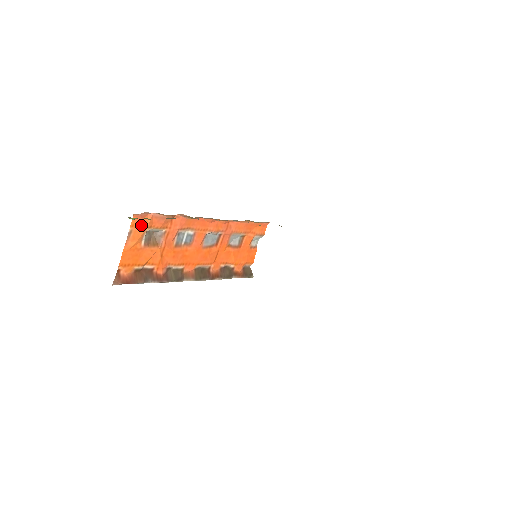
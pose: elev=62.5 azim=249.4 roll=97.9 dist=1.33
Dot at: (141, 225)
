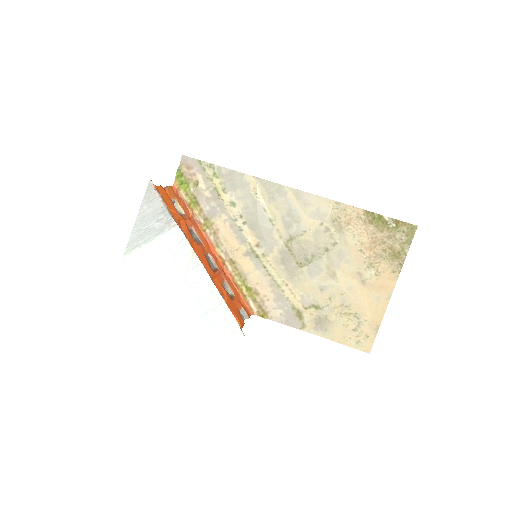
Dot at: (174, 194)
